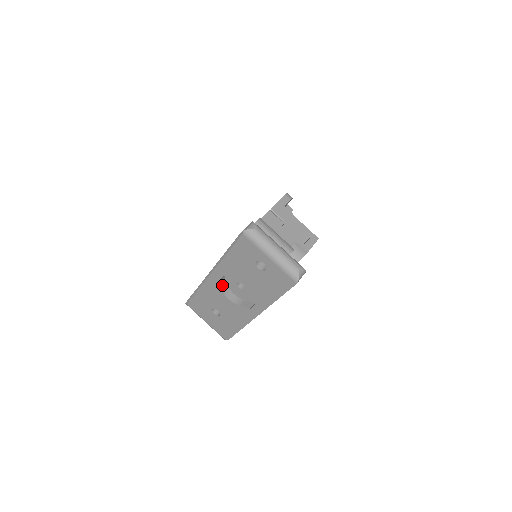
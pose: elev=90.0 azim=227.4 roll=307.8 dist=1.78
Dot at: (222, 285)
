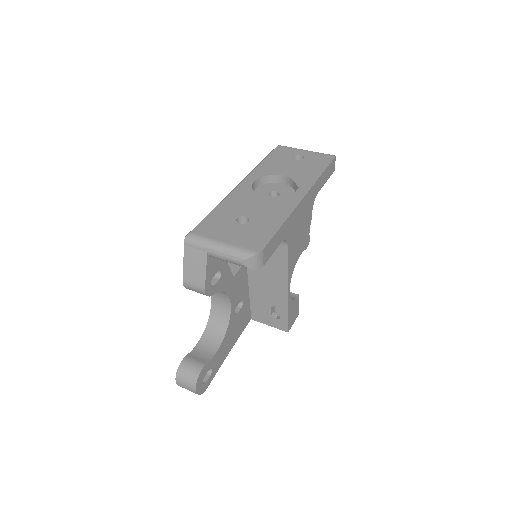
Dot at: occluded
